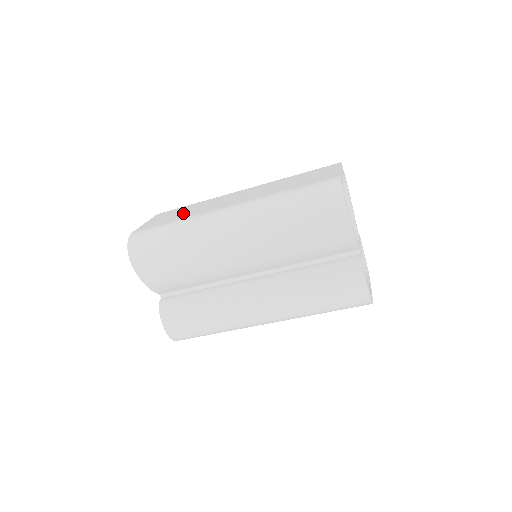
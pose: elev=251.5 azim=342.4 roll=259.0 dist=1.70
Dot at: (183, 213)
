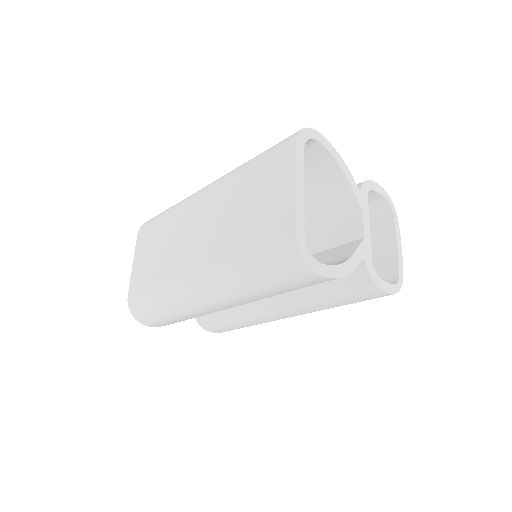
Dot at: (158, 258)
